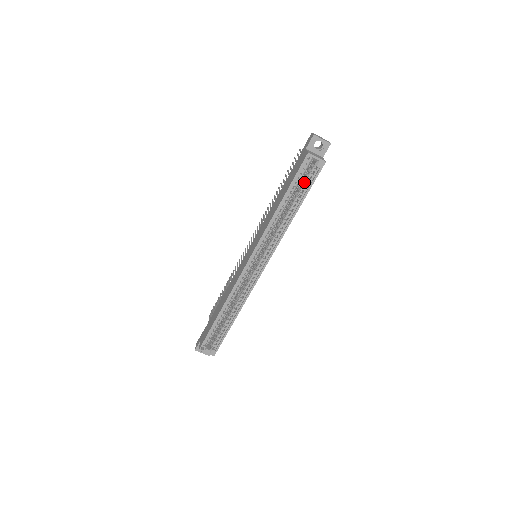
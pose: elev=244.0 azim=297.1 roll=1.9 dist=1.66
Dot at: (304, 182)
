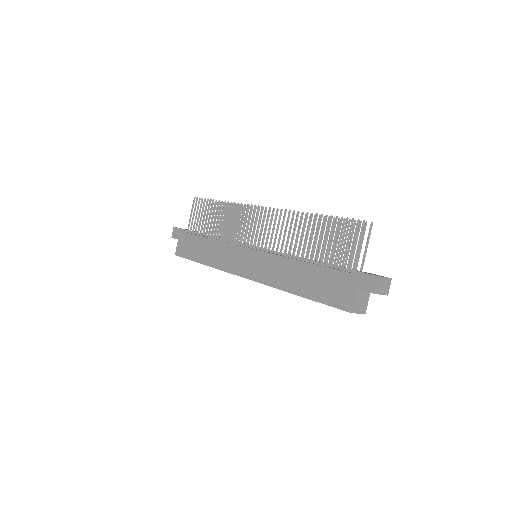
Dot at: occluded
